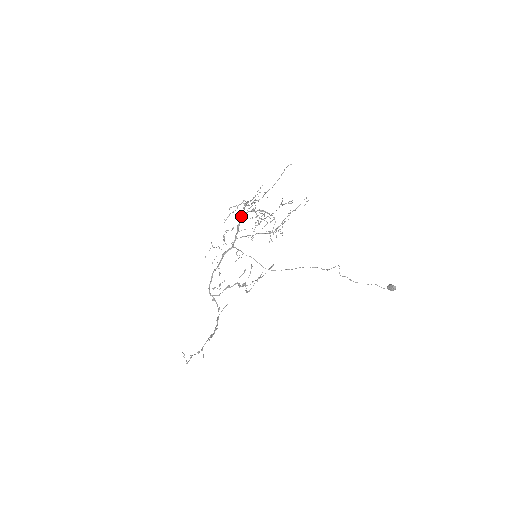
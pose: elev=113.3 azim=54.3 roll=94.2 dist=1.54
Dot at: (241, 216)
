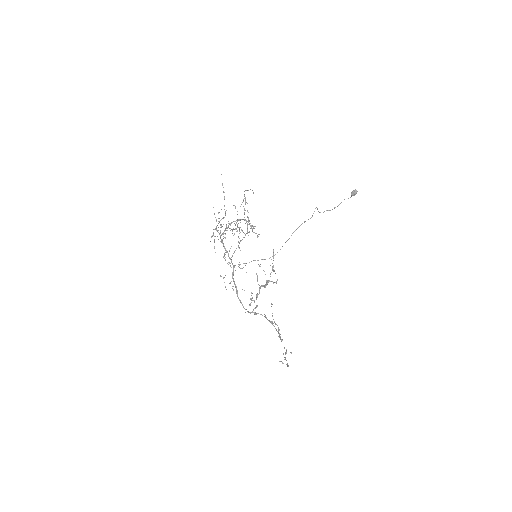
Dot at: (221, 240)
